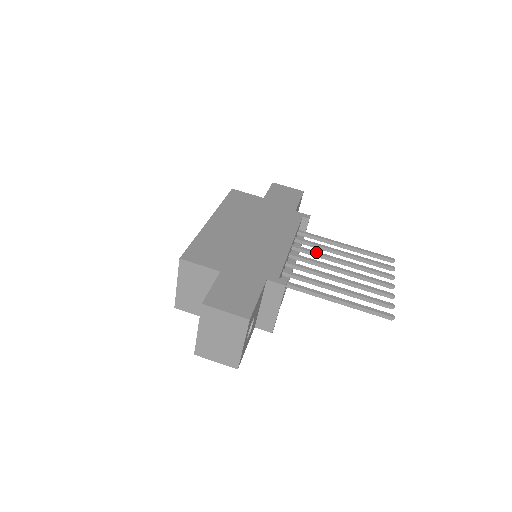
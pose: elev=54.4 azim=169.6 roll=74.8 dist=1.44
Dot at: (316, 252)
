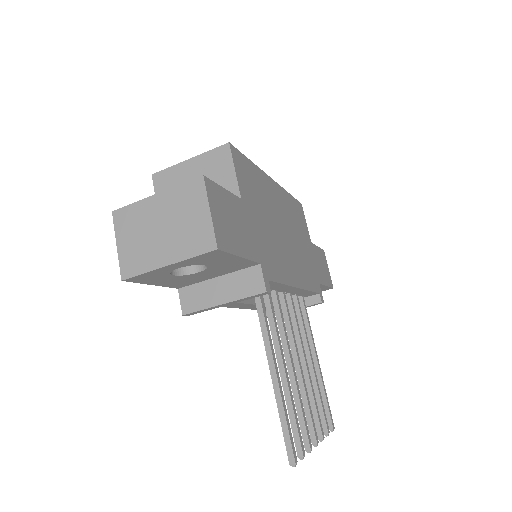
Dot at: occluded
